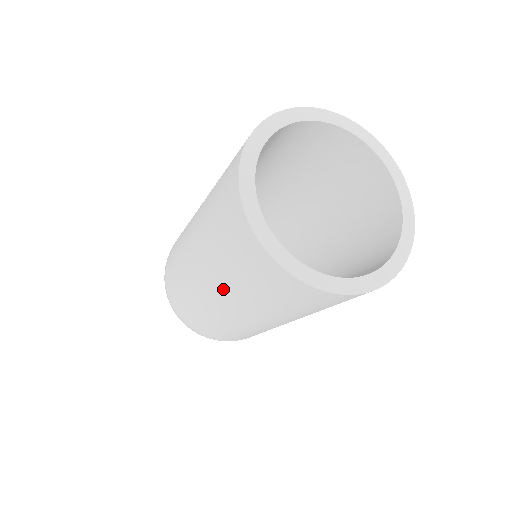
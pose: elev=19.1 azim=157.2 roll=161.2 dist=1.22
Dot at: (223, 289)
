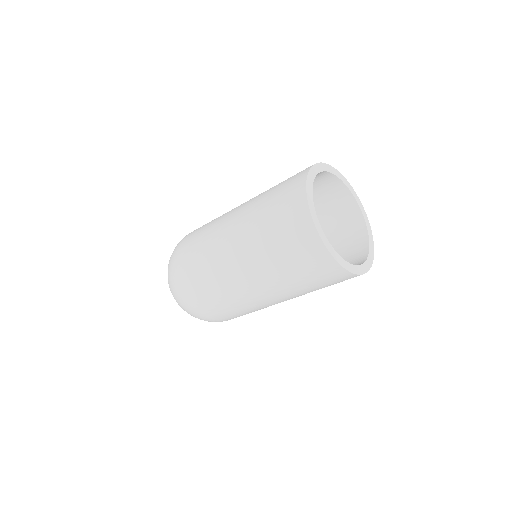
Dot at: (292, 295)
